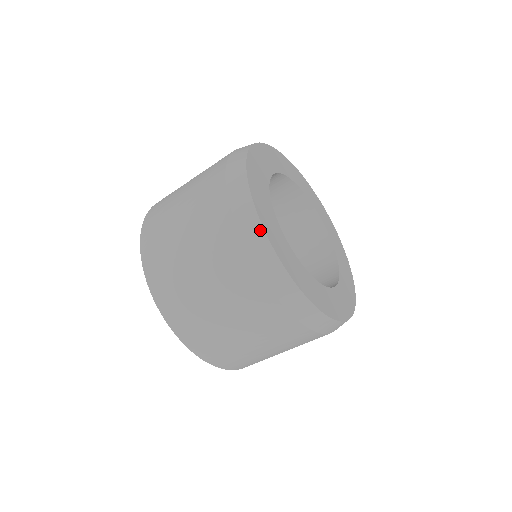
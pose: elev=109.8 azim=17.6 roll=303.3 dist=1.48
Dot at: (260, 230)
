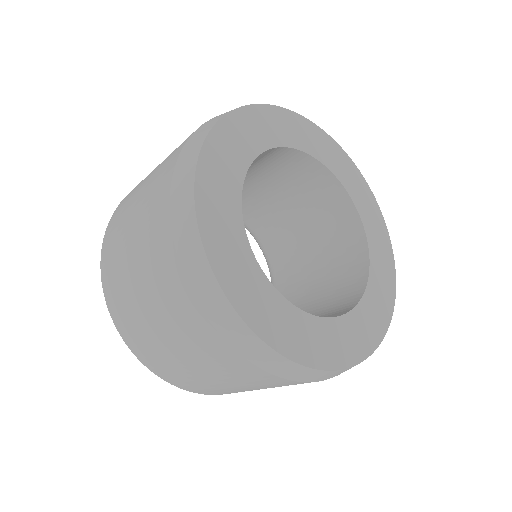
Dot at: (198, 148)
